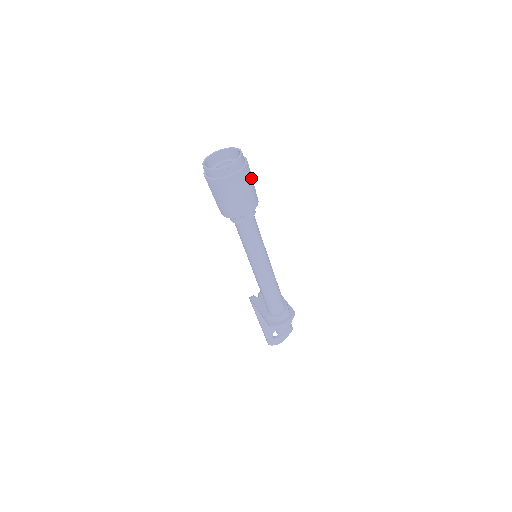
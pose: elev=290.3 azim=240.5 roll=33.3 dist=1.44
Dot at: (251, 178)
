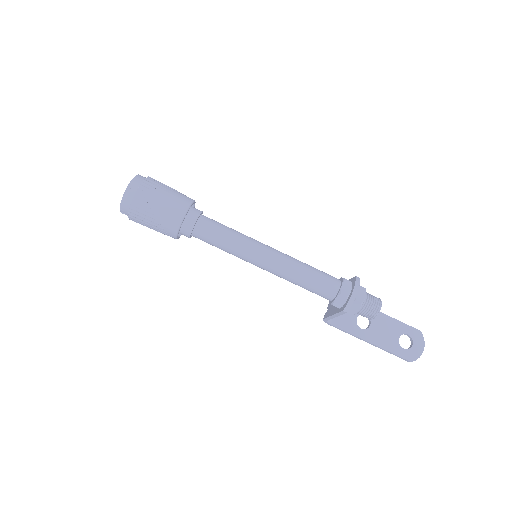
Dot at: (165, 186)
